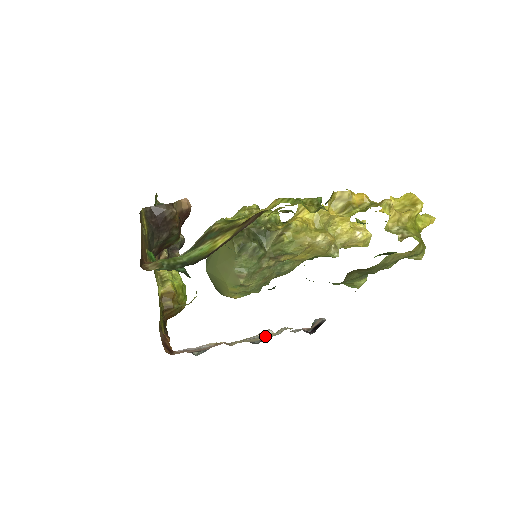
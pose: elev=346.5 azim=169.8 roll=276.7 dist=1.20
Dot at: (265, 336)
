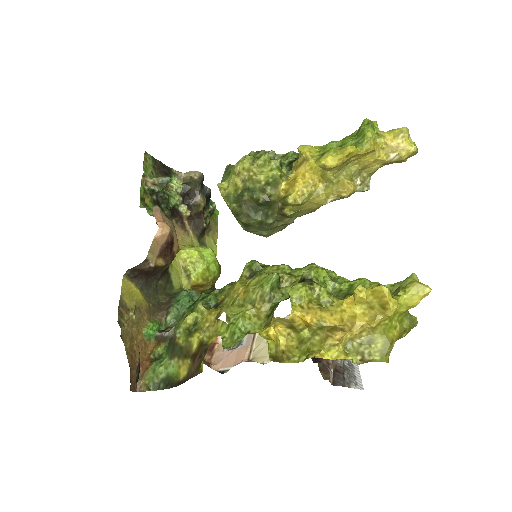
Dot at: occluded
